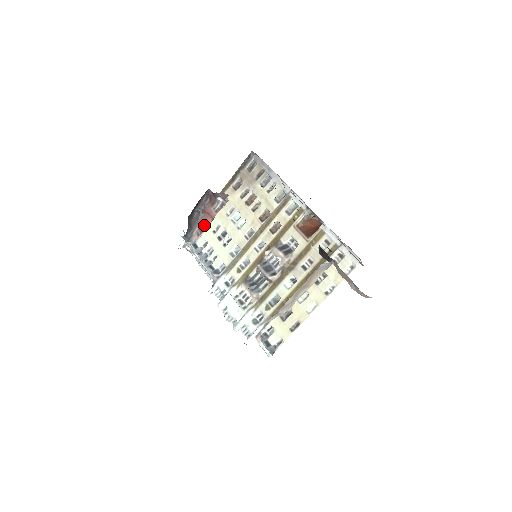
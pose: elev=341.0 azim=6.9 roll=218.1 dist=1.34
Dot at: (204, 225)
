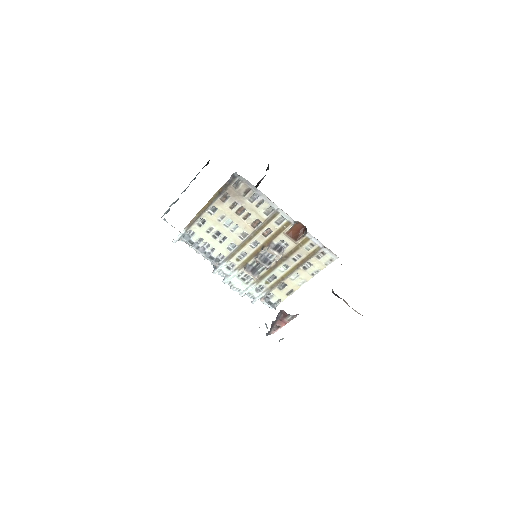
Dot at: (279, 326)
